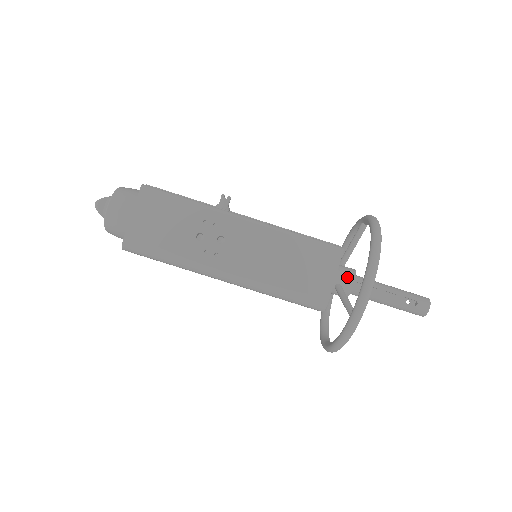
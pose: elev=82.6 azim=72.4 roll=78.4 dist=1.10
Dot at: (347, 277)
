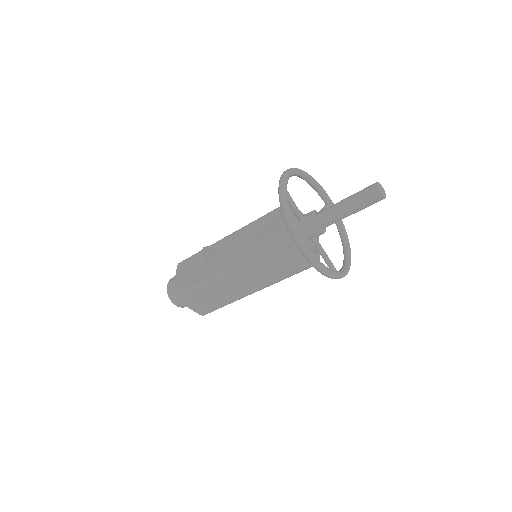
Dot at: (311, 232)
